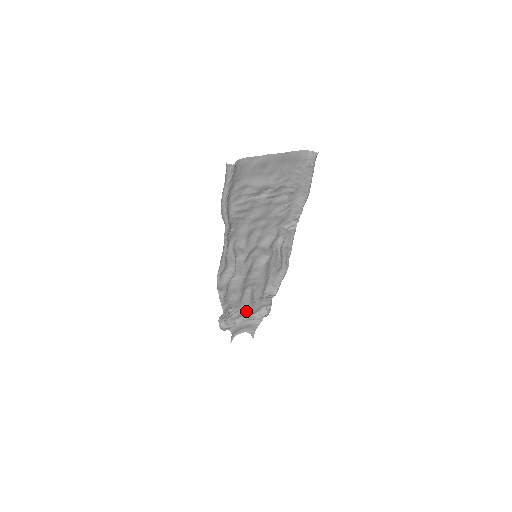
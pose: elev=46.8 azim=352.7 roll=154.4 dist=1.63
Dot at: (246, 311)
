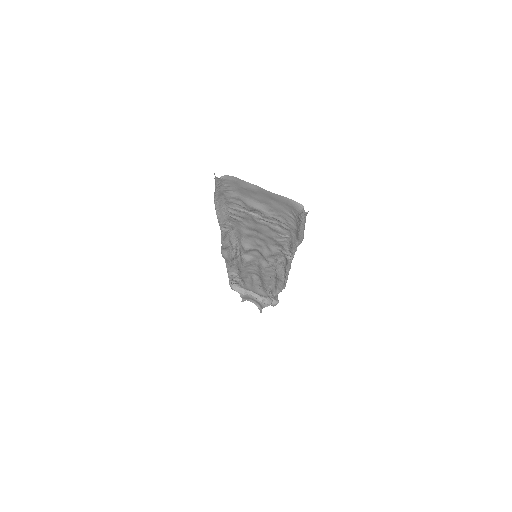
Dot at: (251, 289)
